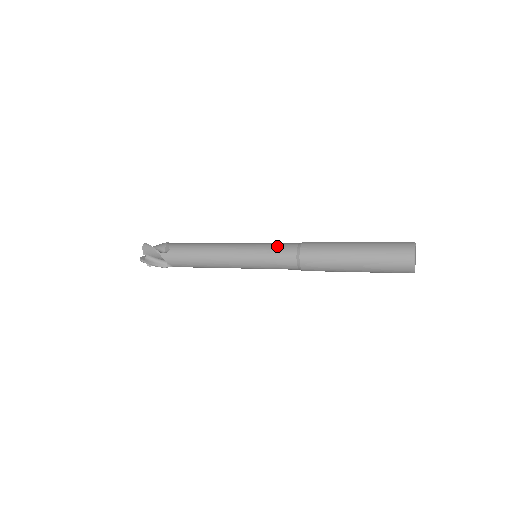
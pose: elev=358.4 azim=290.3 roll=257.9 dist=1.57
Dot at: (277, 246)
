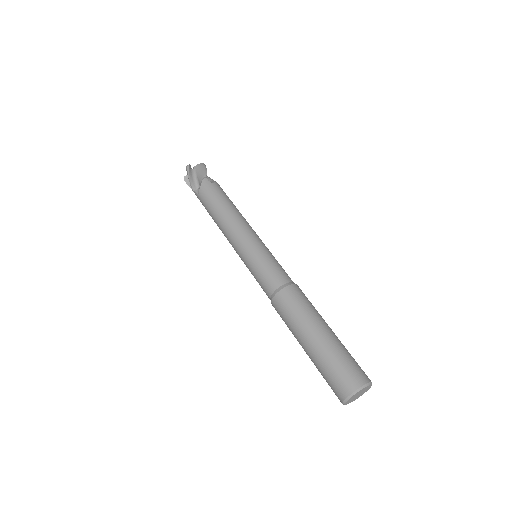
Dot at: (262, 274)
